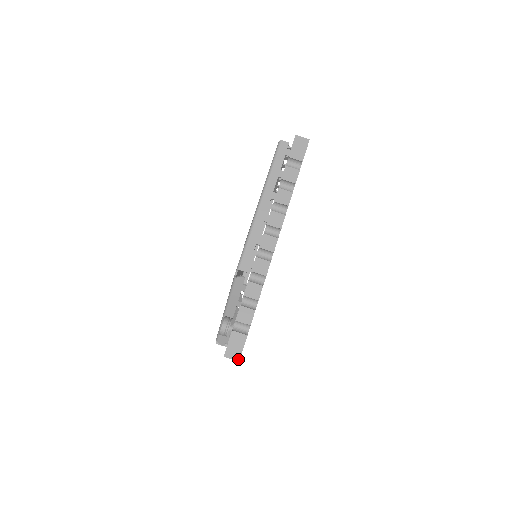
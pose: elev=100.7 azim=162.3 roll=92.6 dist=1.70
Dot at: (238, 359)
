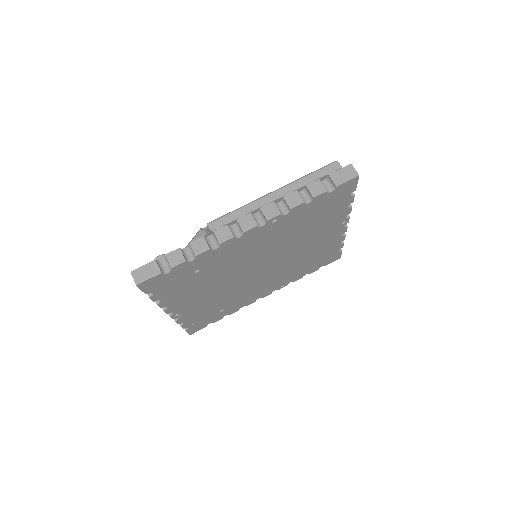
Dot at: (137, 283)
